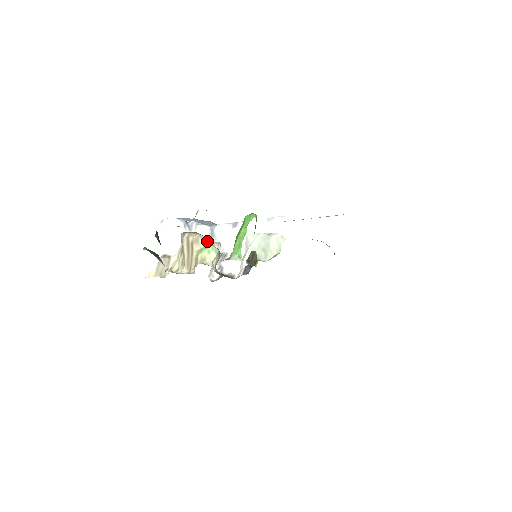
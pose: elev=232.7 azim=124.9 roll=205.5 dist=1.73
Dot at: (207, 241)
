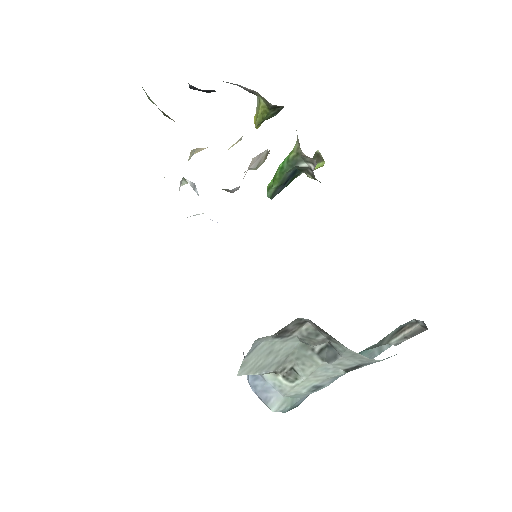
Dot at: occluded
